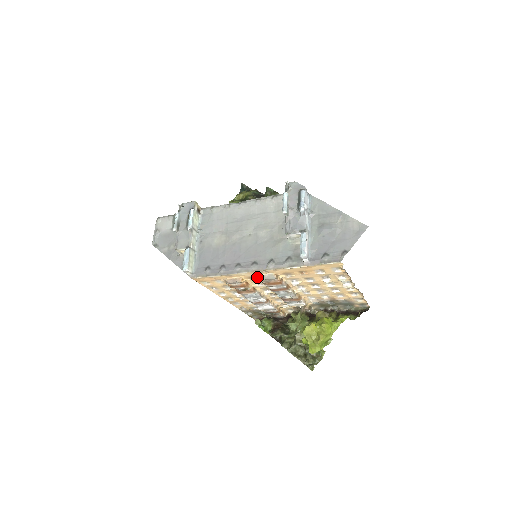
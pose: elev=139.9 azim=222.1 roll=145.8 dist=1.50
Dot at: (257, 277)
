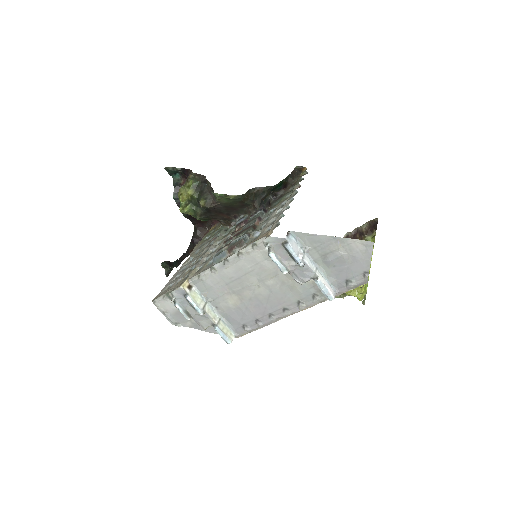
Dot at: occluded
